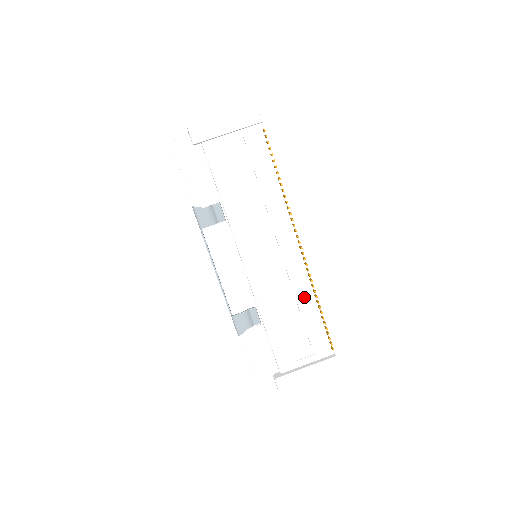
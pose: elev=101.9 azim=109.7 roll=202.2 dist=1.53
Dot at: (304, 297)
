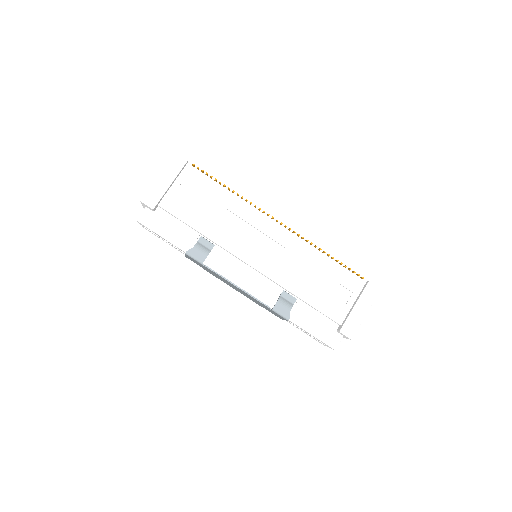
Dot at: (312, 257)
